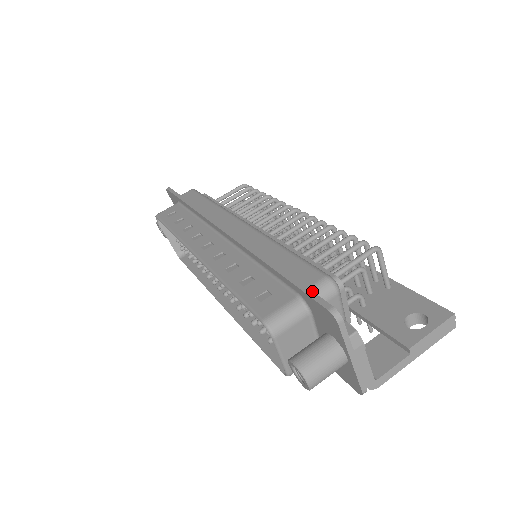
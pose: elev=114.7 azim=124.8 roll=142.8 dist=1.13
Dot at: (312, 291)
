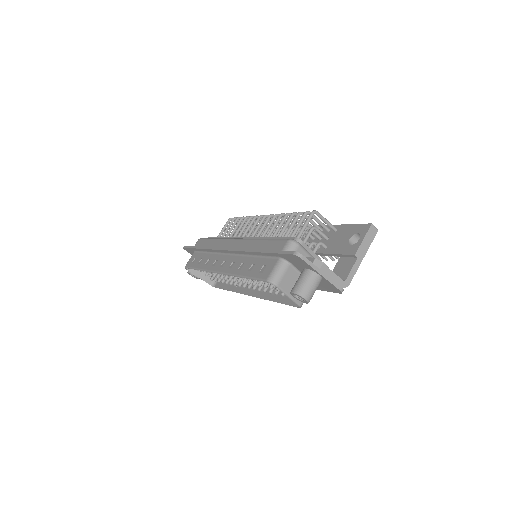
Dot at: (283, 251)
